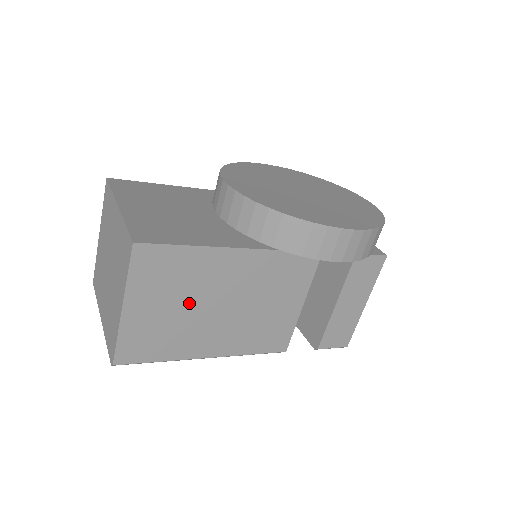
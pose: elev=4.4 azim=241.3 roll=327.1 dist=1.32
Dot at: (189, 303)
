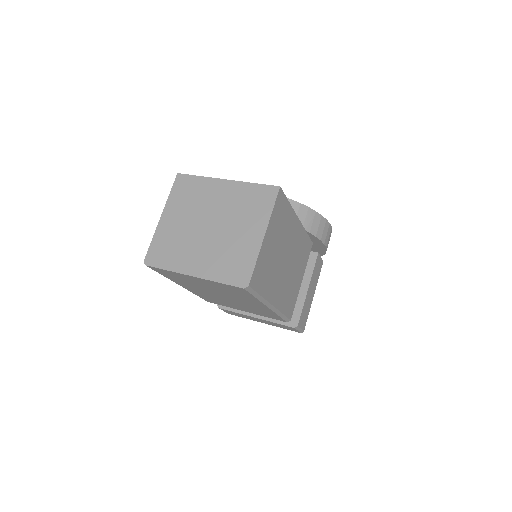
Dot at: (280, 249)
